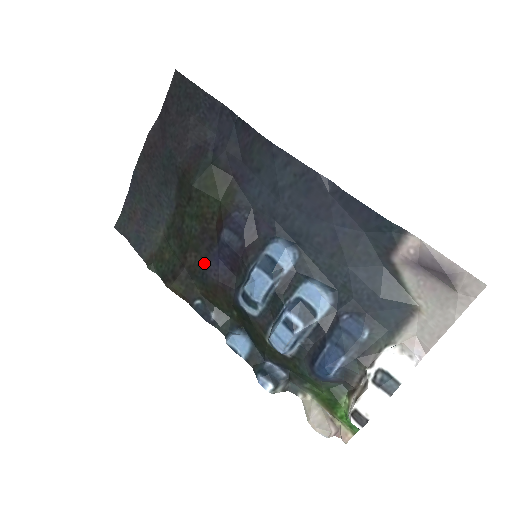
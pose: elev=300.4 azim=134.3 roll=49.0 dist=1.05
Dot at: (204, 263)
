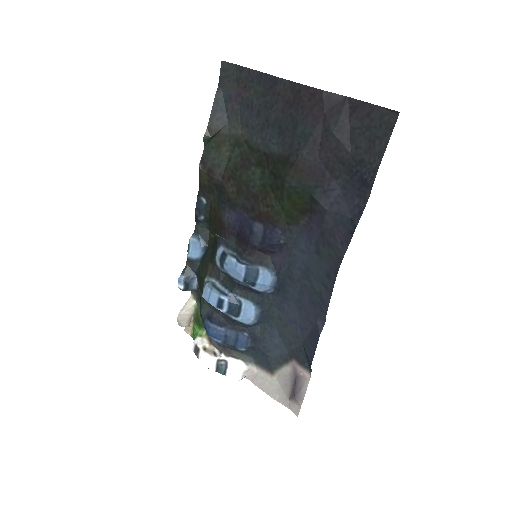
Dot at: (232, 204)
